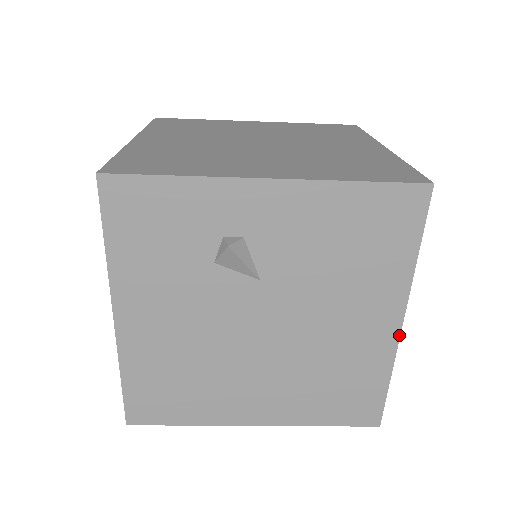
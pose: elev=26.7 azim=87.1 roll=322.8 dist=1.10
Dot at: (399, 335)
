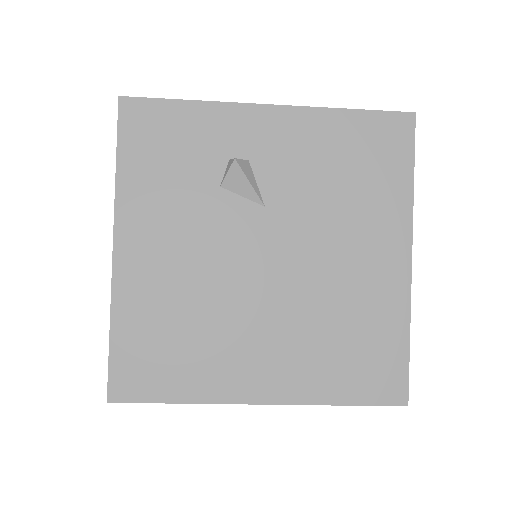
Dot at: (410, 275)
